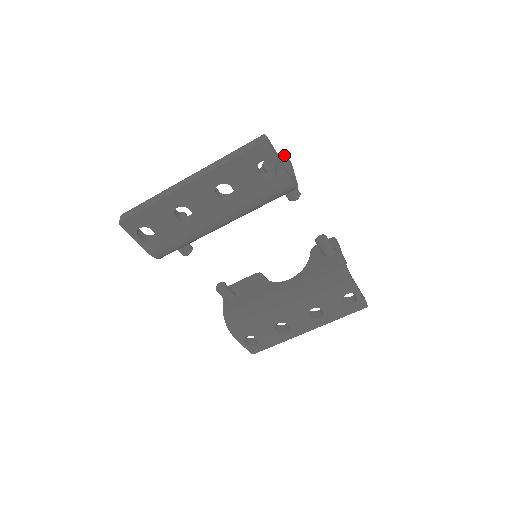
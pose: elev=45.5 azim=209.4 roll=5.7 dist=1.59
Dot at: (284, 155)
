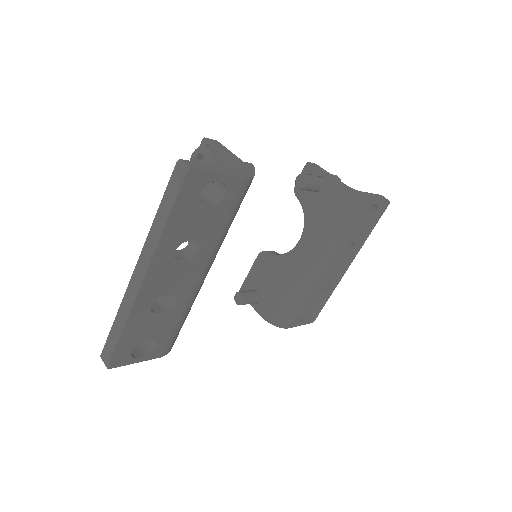
Dot at: (202, 140)
